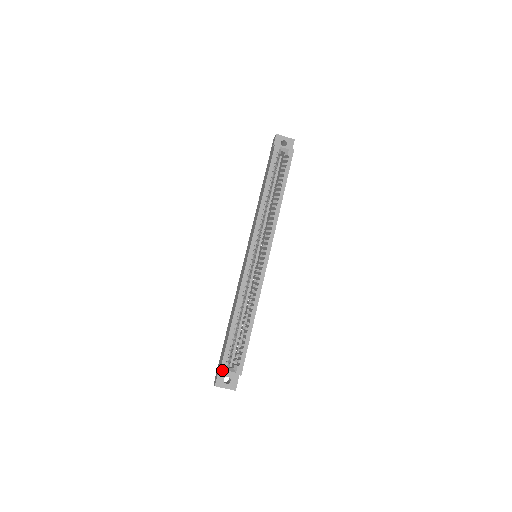
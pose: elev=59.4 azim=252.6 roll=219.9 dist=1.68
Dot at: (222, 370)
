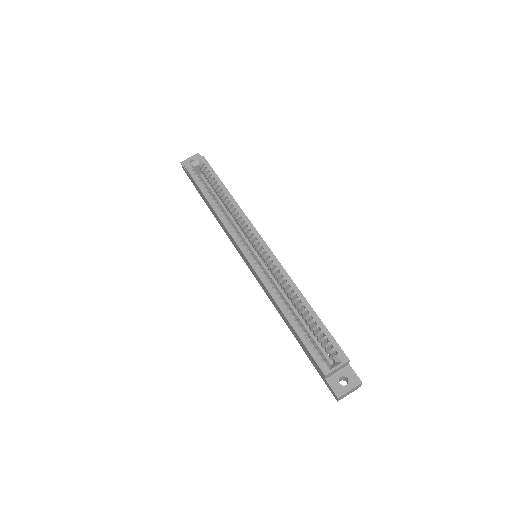
Dot at: (326, 373)
